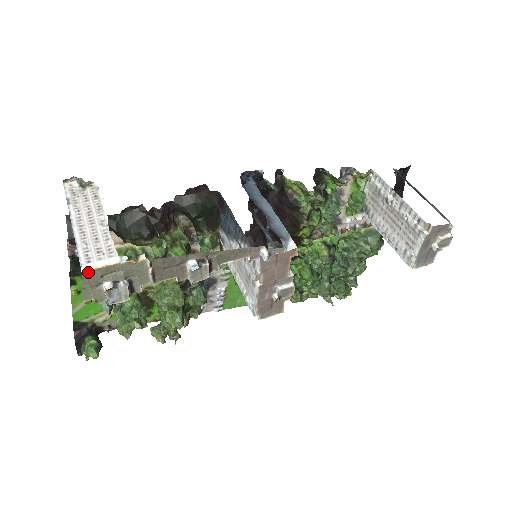
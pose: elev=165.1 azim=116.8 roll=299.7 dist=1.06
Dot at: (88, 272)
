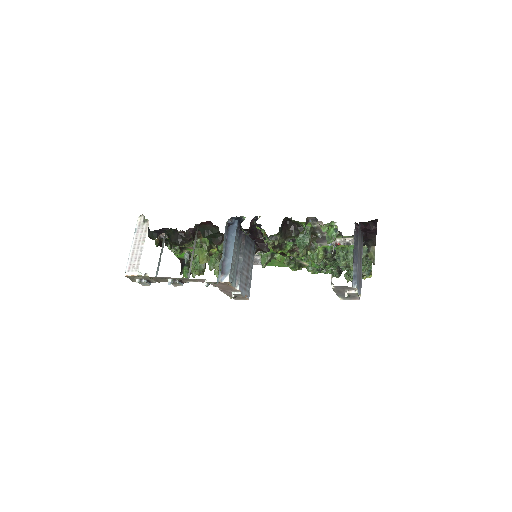
Dot at: (127, 276)
